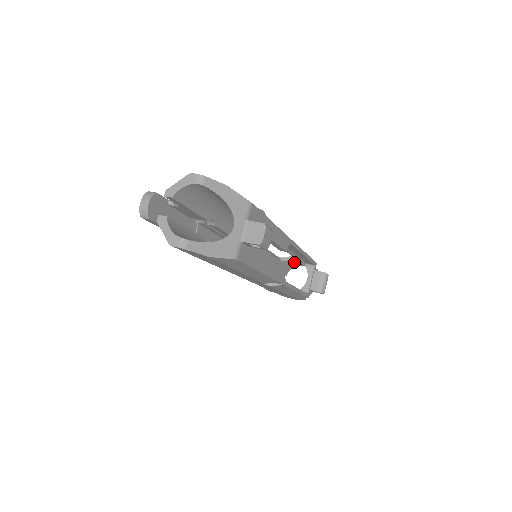
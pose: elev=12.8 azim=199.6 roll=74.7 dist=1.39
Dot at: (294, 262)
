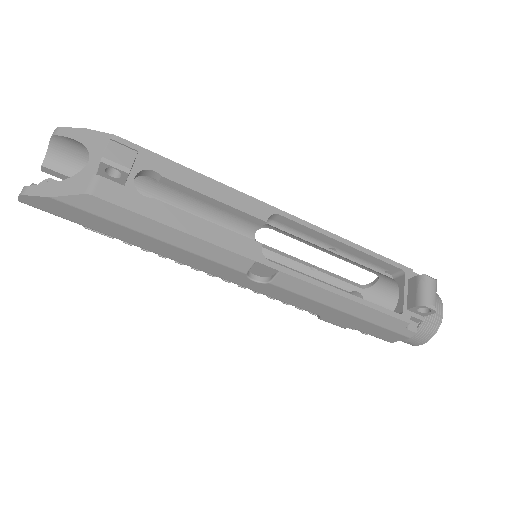
Dot at: (394, 289)
